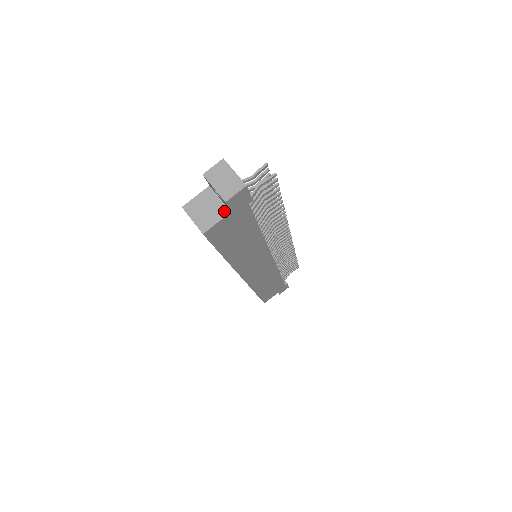
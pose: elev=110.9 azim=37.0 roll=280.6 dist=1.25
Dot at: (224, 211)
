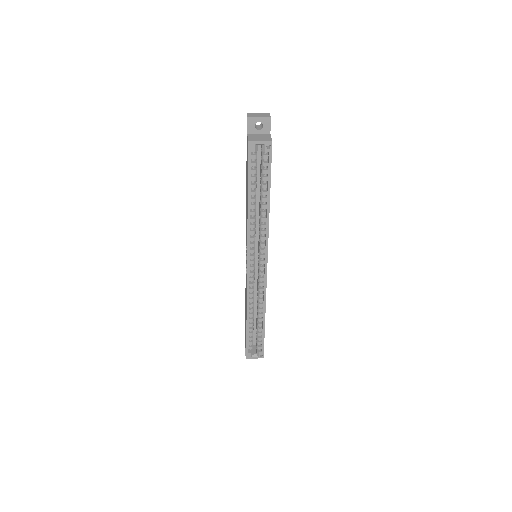
Dot at: (267, 135)
